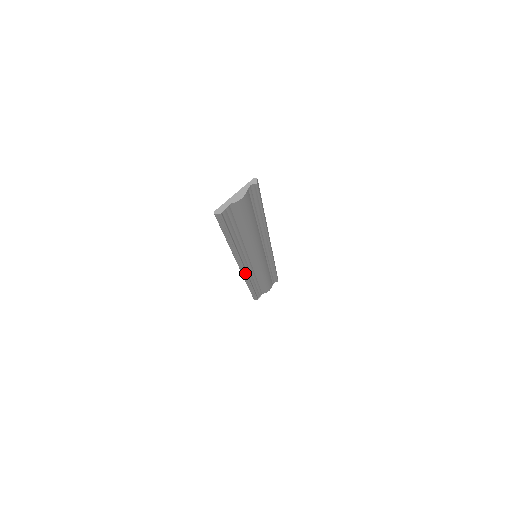
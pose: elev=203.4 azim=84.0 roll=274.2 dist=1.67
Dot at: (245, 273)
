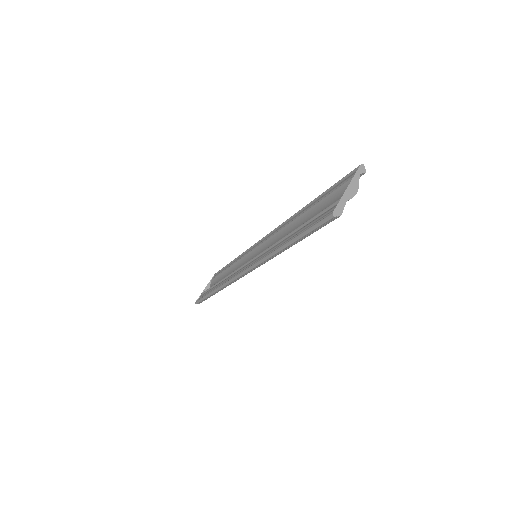
Dot at: (239, 278)
